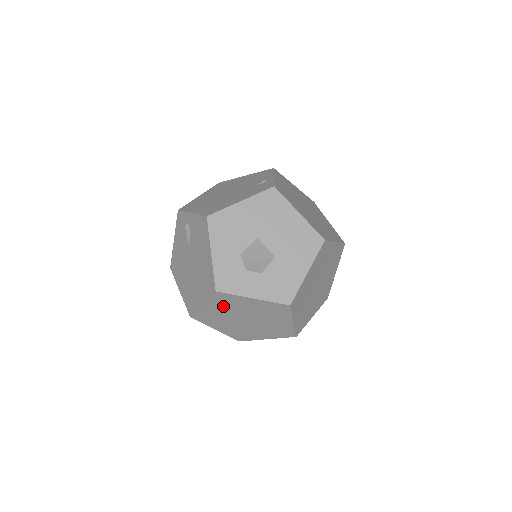
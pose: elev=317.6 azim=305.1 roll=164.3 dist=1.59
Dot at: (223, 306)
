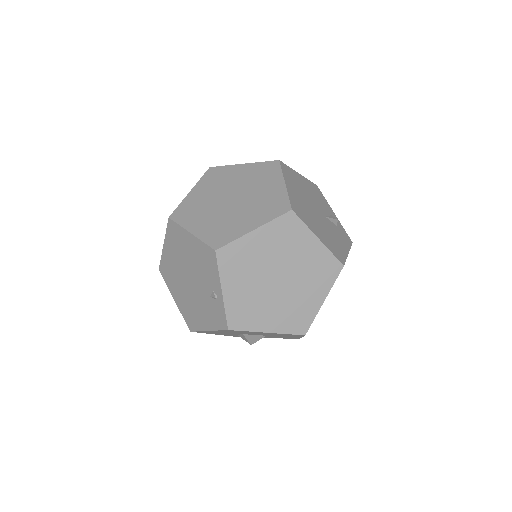
Dot at: occluded
